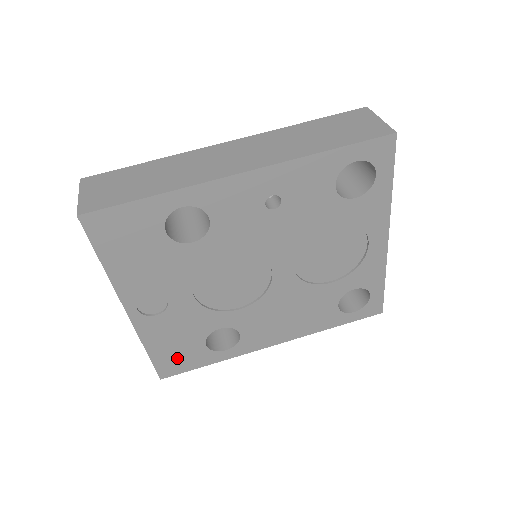
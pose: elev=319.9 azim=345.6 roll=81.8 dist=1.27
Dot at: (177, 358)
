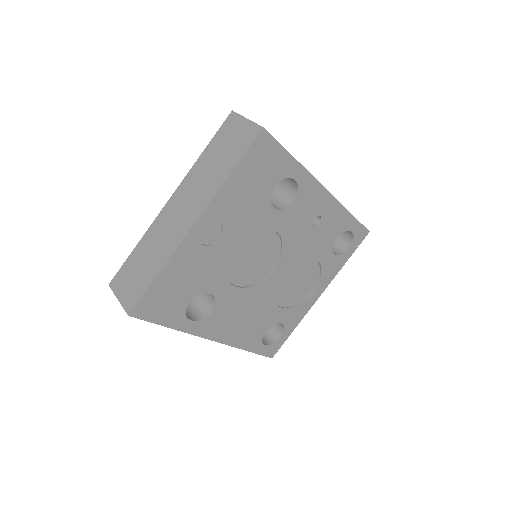
Dot at: (163, 301)
